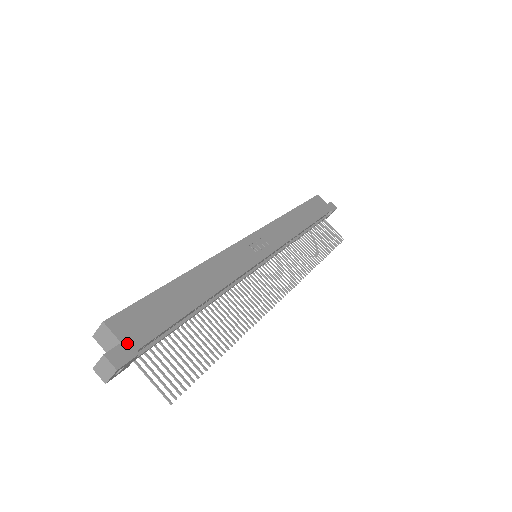
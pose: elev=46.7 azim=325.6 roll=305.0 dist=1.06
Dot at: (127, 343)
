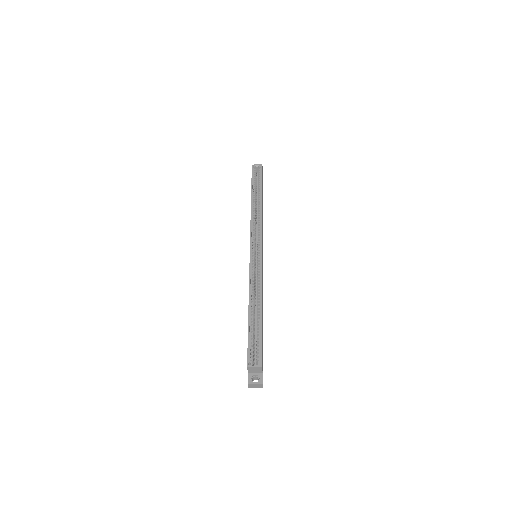
Dot at: occluded
